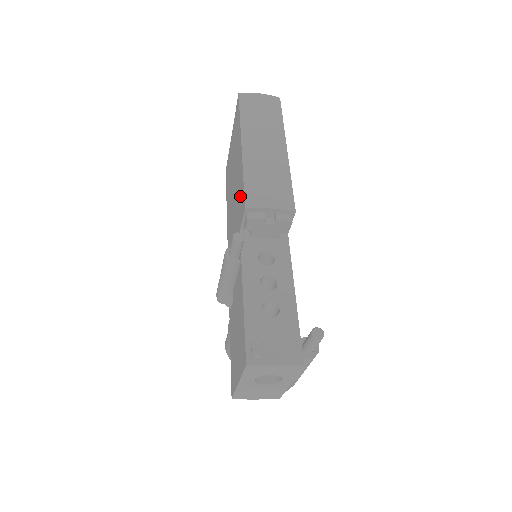
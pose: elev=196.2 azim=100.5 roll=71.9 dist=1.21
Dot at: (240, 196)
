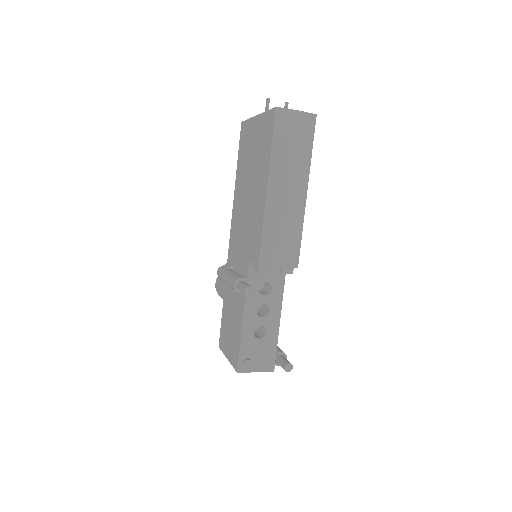
Dot at: (255, 234)
